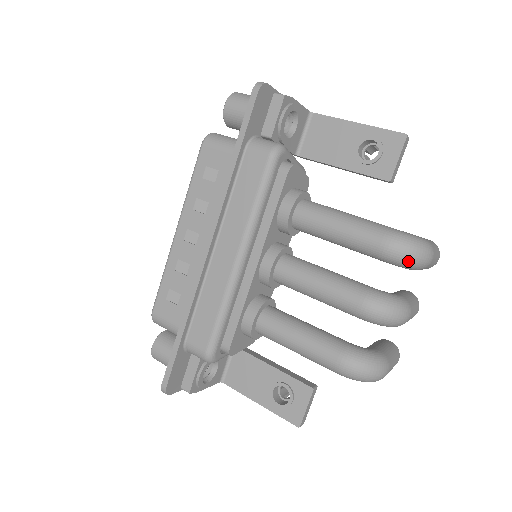
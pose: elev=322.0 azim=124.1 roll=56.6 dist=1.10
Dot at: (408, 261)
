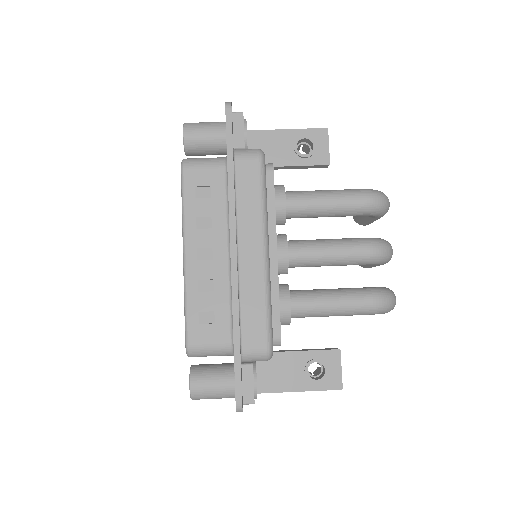
Dot at: (383, 207)
